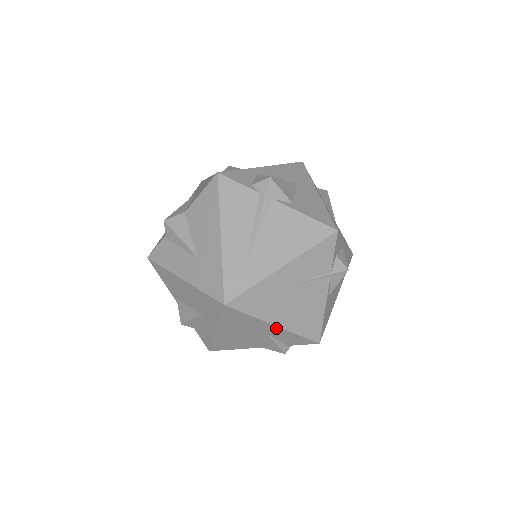
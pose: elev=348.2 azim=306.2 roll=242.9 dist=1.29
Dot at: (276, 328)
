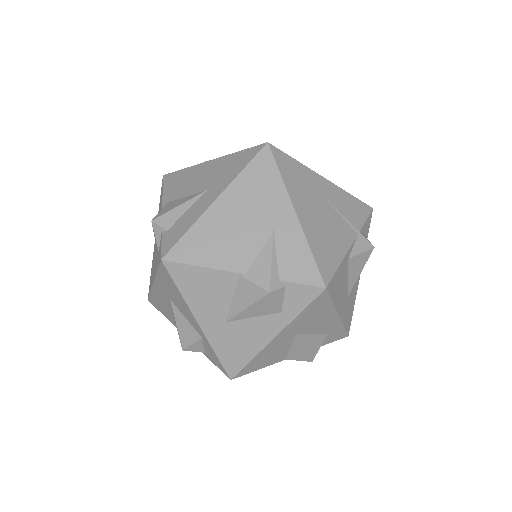
Dot at: (293, 219)
